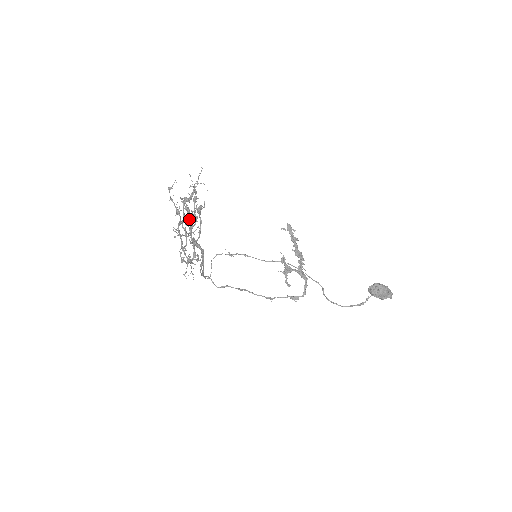
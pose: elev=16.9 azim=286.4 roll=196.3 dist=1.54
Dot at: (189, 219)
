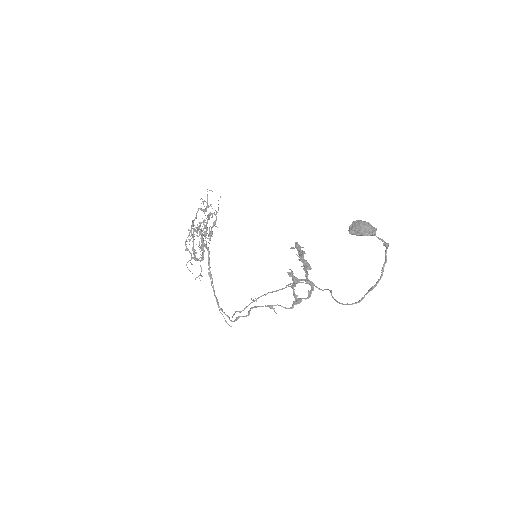
Dot at: (205, 231)
